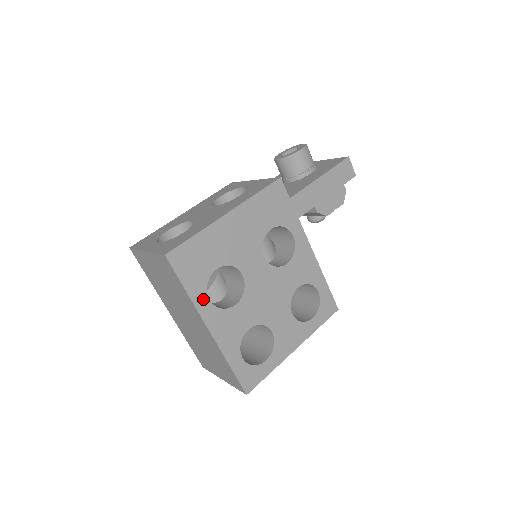
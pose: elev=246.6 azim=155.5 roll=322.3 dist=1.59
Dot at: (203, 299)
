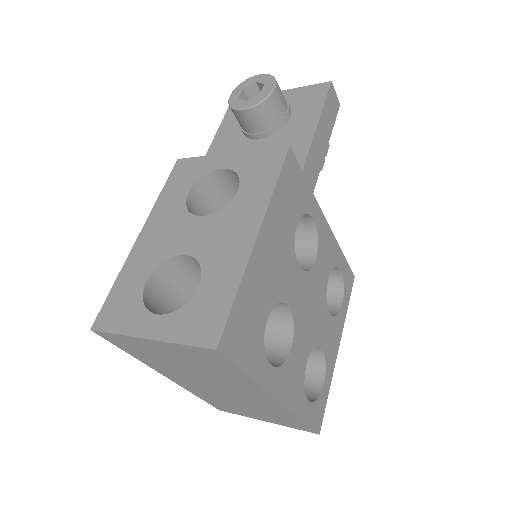
Dot at: (265, 370)
